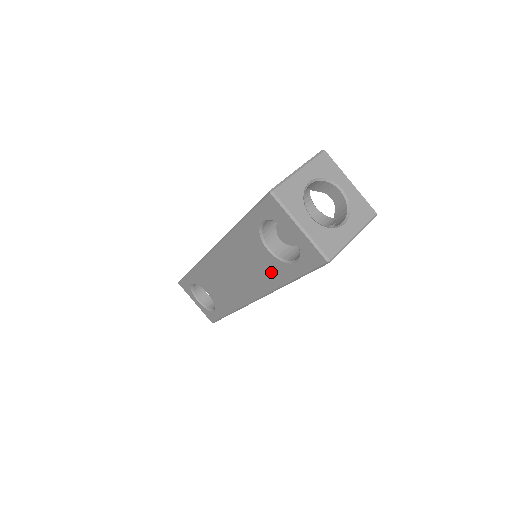
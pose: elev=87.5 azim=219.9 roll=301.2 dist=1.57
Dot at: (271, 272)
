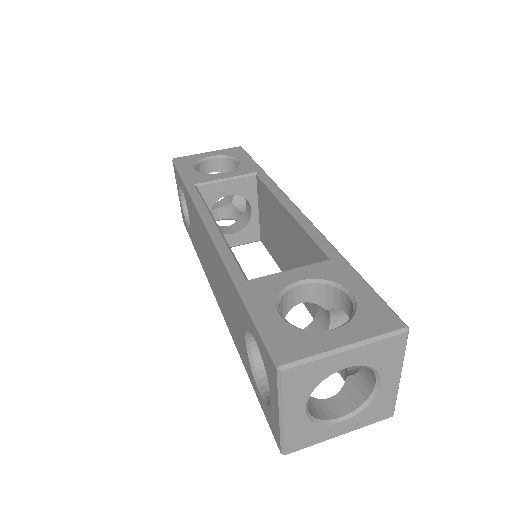
Dot at: (238, 340)
